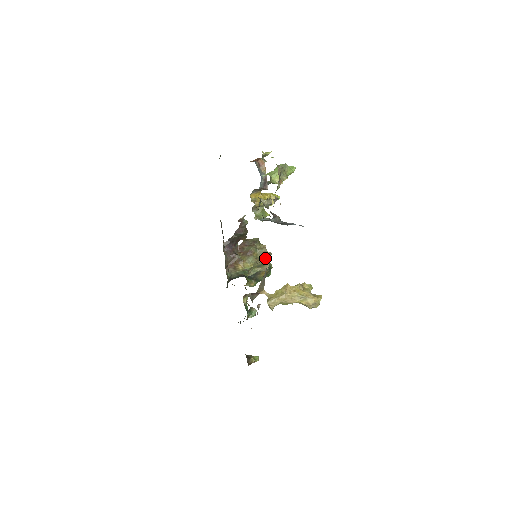
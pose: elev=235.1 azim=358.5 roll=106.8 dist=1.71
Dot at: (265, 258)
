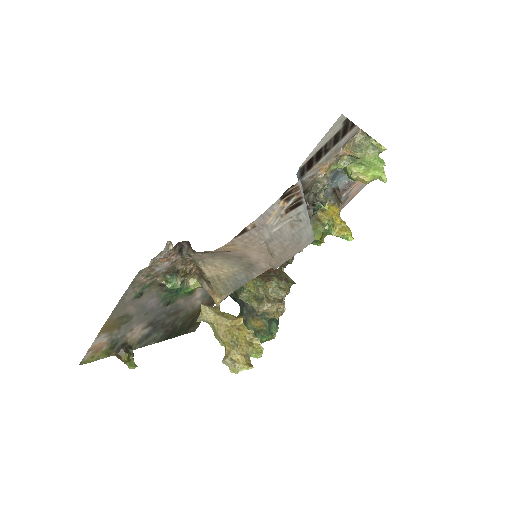
Dot at: (273, 300)
